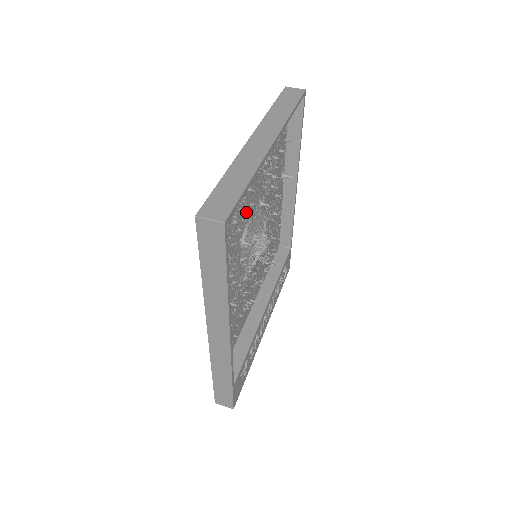
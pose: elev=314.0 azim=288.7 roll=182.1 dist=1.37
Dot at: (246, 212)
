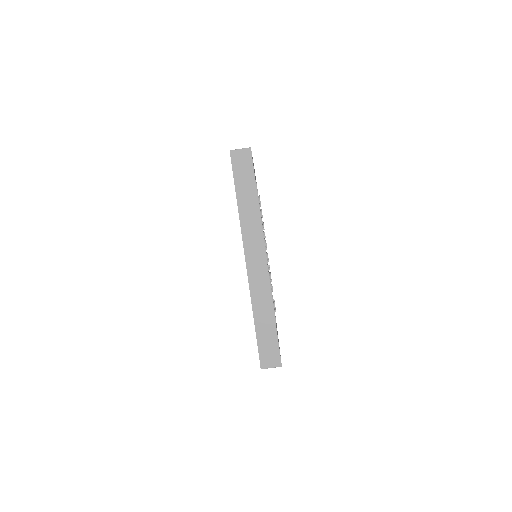
Dot at: occluded
